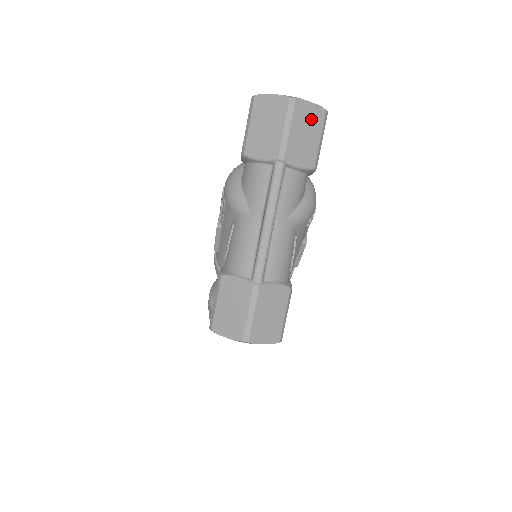
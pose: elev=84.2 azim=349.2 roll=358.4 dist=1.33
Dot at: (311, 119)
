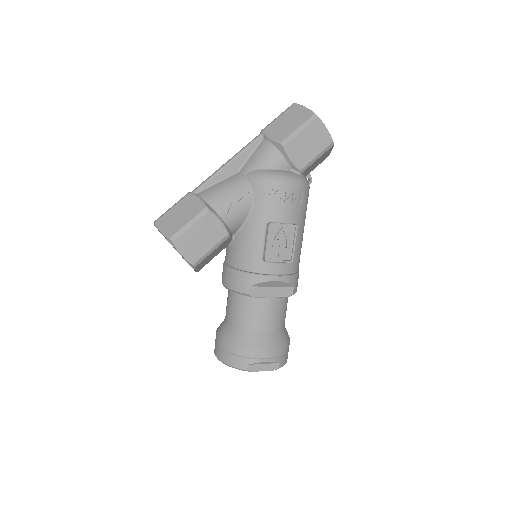
Dot at: (299, 116)
